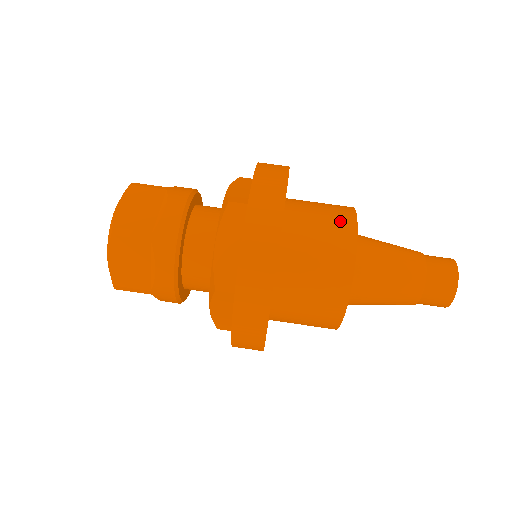
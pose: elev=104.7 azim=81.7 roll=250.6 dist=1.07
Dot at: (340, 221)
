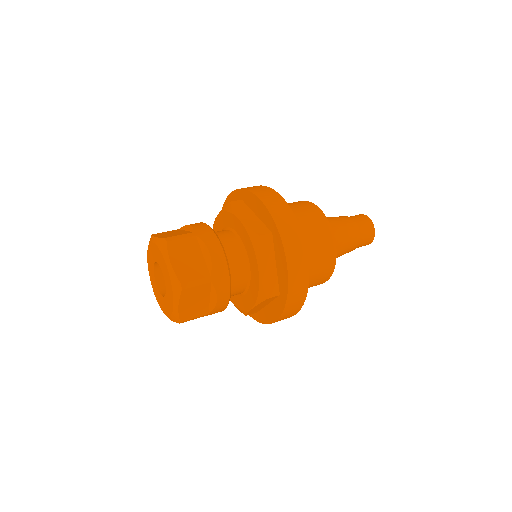
Dot at: occluded
